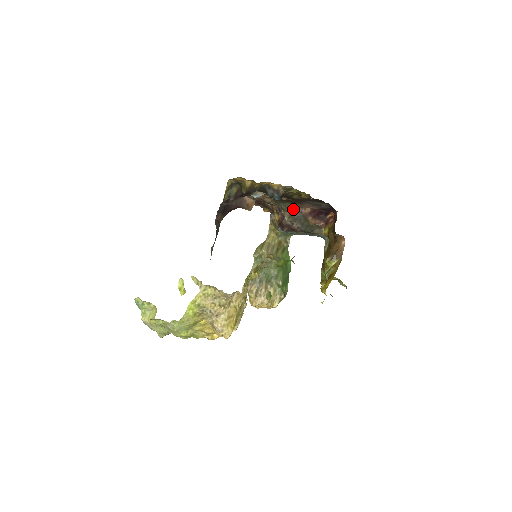
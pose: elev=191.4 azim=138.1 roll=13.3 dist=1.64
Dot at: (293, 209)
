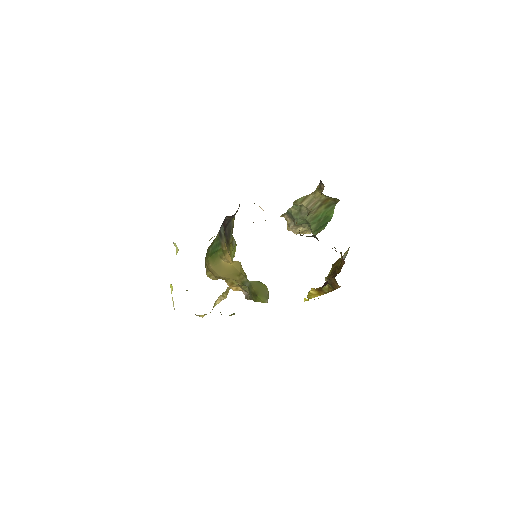
Dot at: occluded
